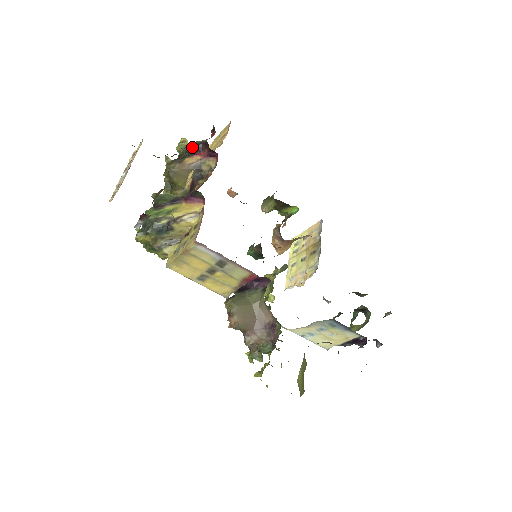
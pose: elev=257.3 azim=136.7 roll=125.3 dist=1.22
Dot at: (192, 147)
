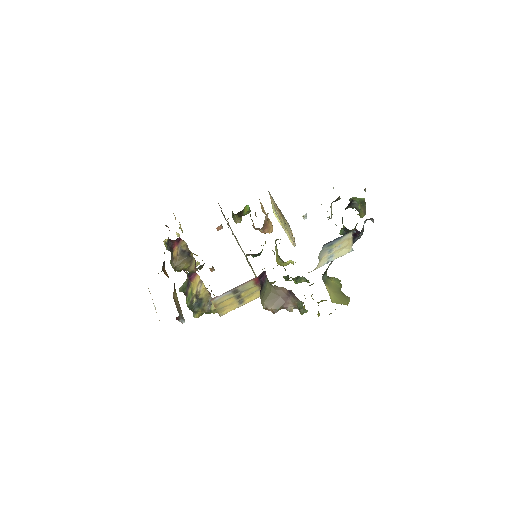
Dot at: (168, 247)
